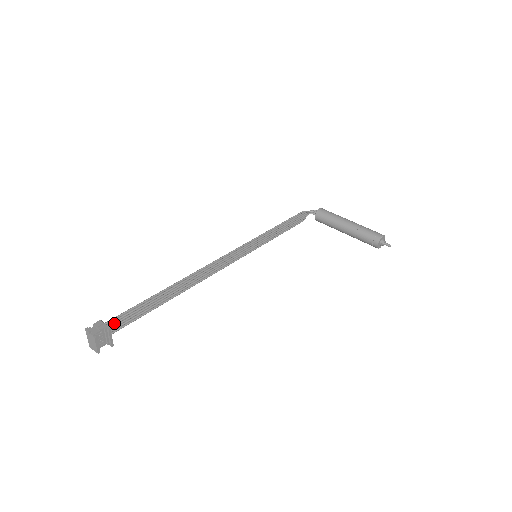
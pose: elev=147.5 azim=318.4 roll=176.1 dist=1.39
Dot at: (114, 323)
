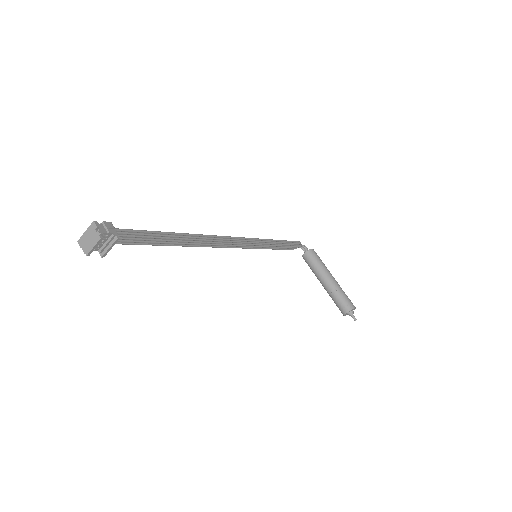
Dot at: (119, 234)
